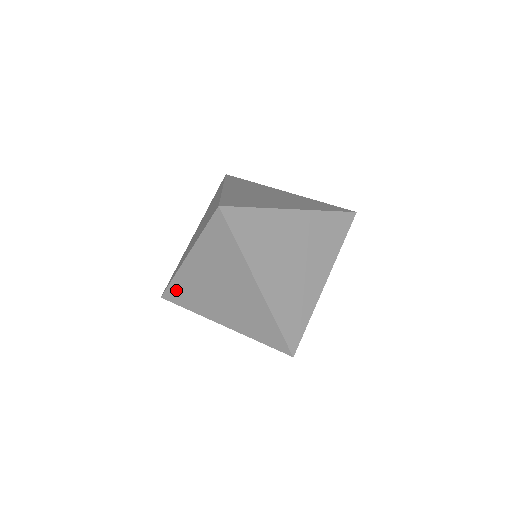
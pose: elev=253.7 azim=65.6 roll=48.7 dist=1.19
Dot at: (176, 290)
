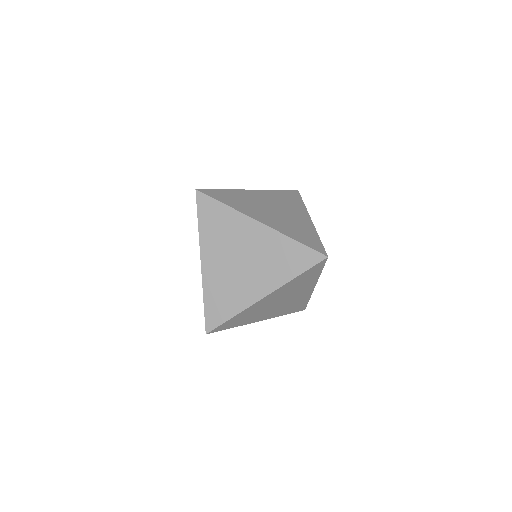
Dot at: (212, 308)
